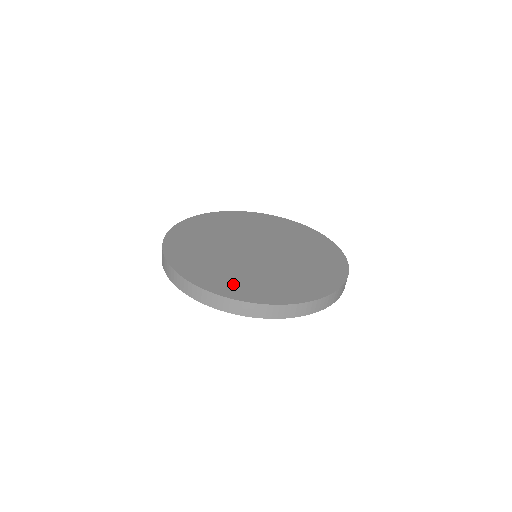
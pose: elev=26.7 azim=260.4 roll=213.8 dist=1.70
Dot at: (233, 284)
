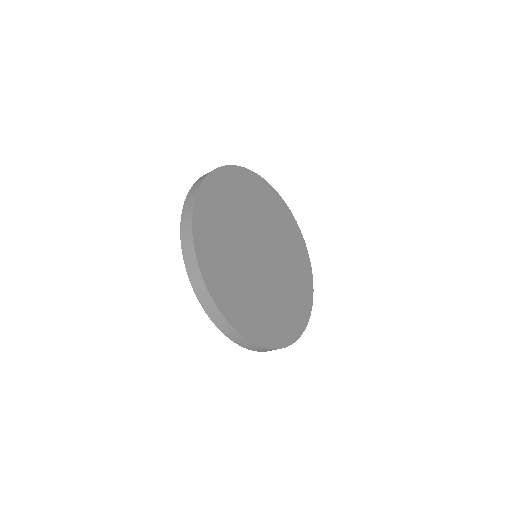
Dot at: (257, 322)
